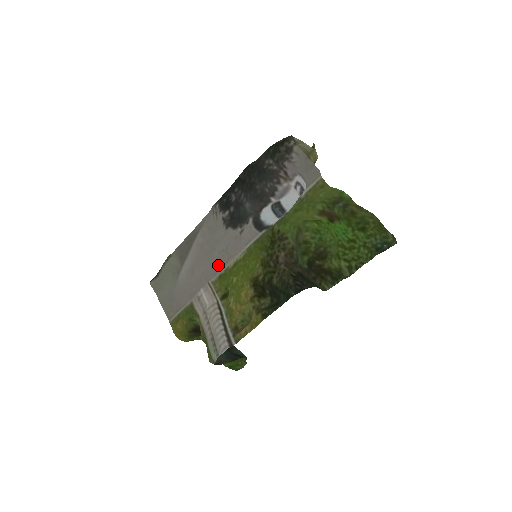
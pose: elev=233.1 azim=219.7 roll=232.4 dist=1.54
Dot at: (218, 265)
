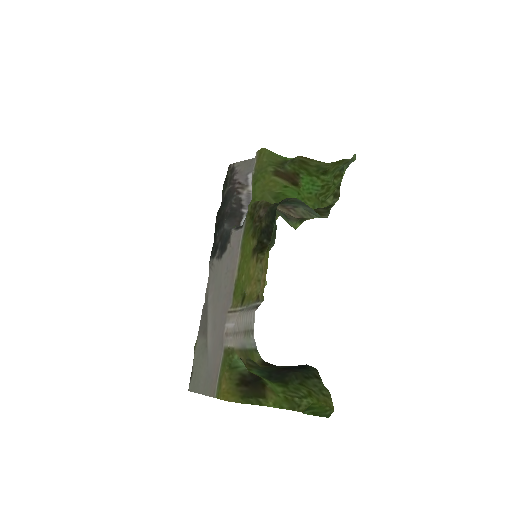
Dot at: (228, 289)
